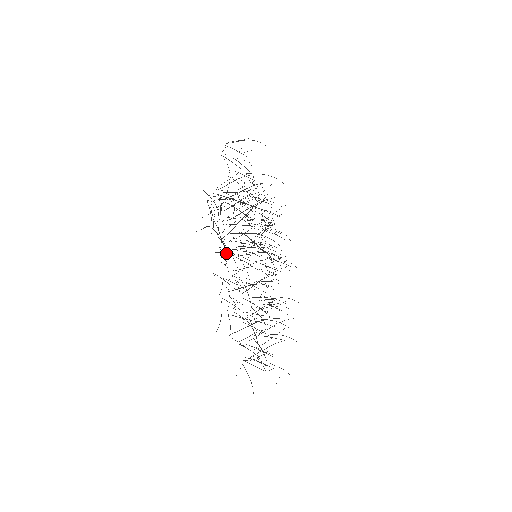
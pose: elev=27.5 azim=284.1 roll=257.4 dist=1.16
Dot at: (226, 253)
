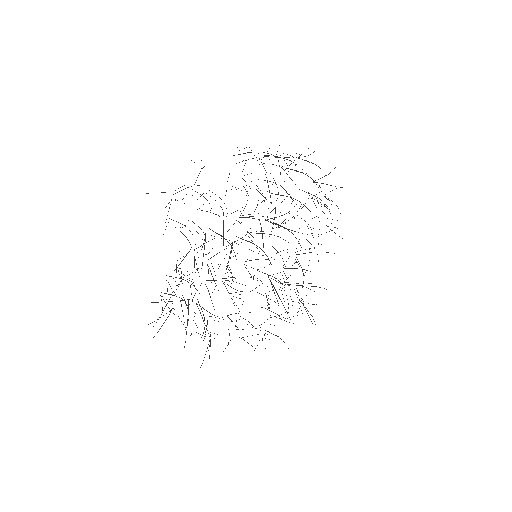
Dot at: (186, 333)
